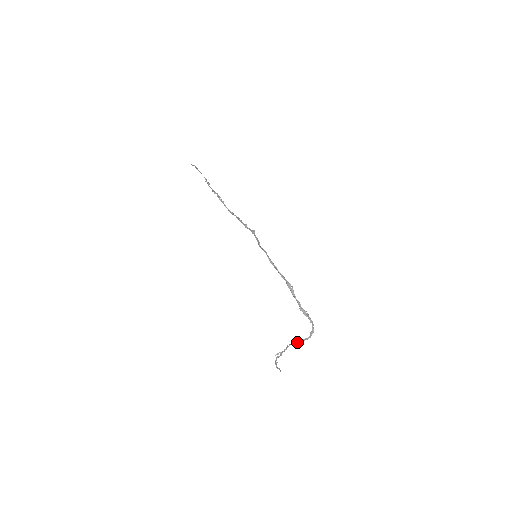
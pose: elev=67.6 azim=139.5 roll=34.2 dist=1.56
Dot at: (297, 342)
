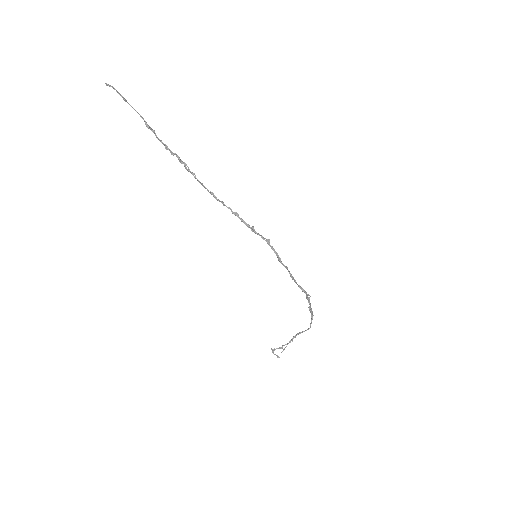
Dot at: occluded
